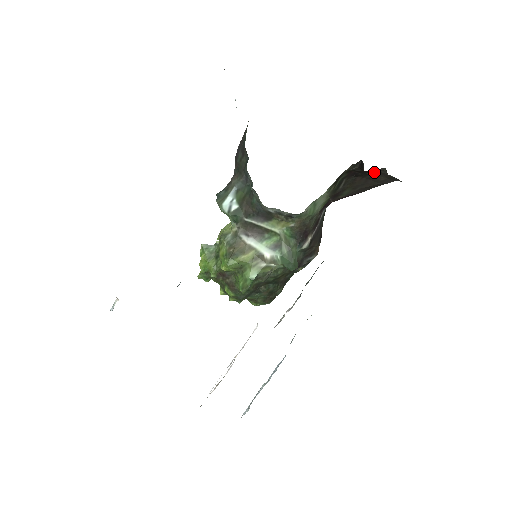
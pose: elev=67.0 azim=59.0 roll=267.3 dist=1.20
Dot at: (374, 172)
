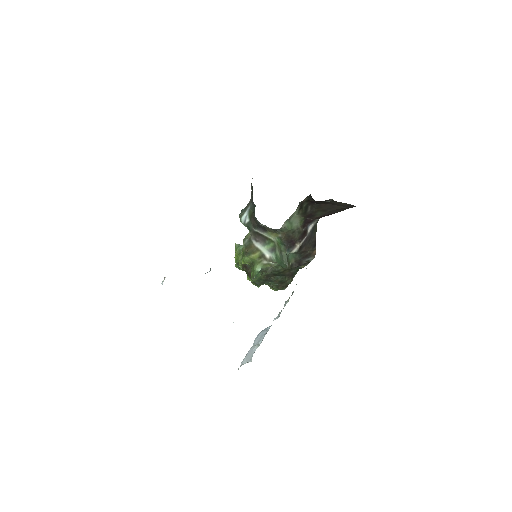
Dot at: (331, 201)
